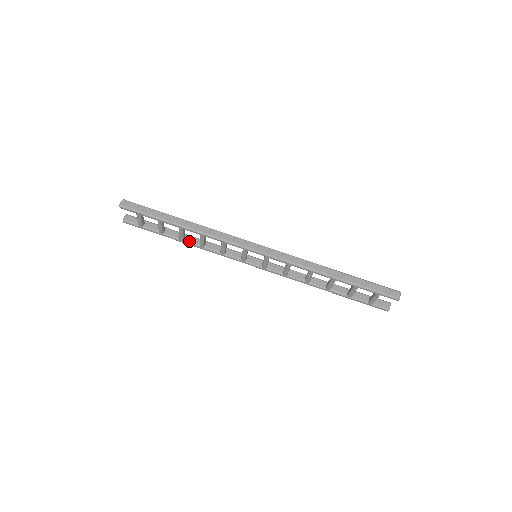
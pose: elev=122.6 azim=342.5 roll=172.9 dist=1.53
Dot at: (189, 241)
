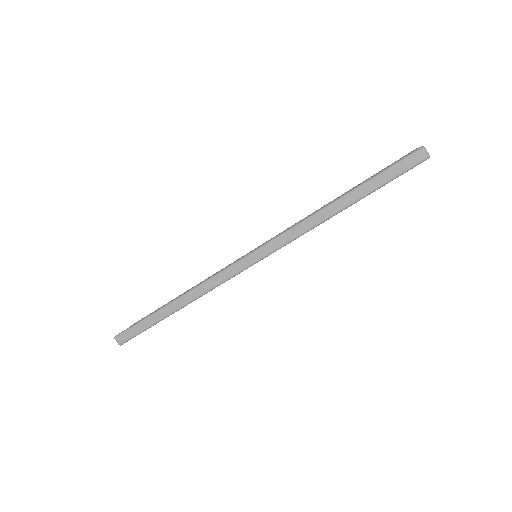
Dot at: occluded
